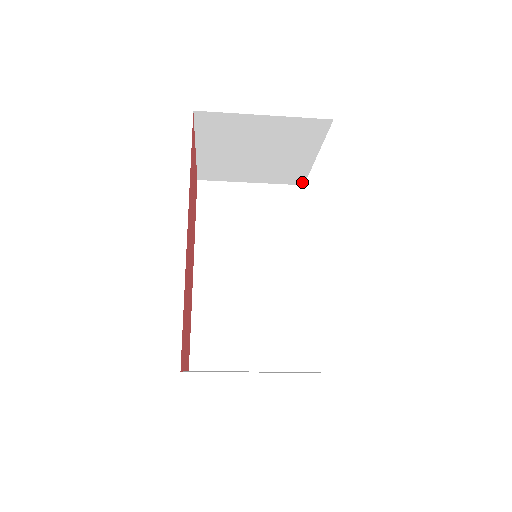
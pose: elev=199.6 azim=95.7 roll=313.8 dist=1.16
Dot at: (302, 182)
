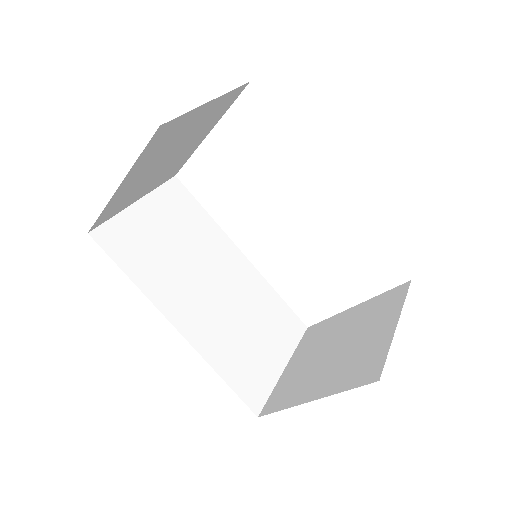
Dot at: (176, 172)
